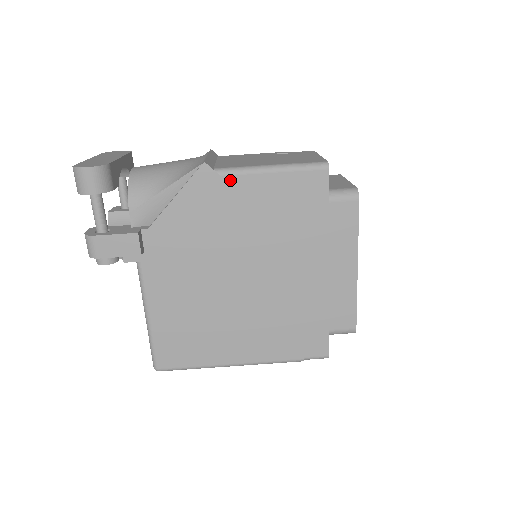
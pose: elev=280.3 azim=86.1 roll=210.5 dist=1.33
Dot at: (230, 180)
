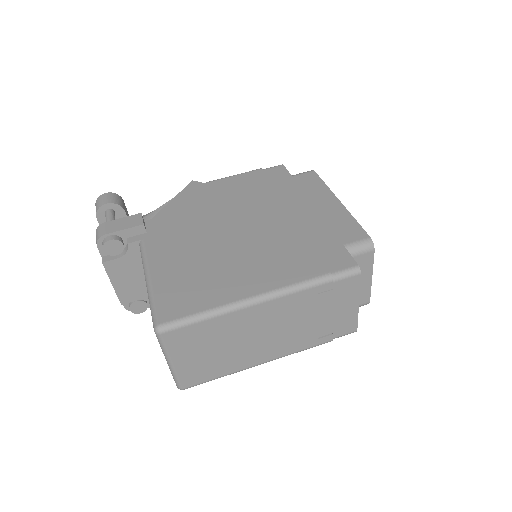
Dot at: (213, 183)
